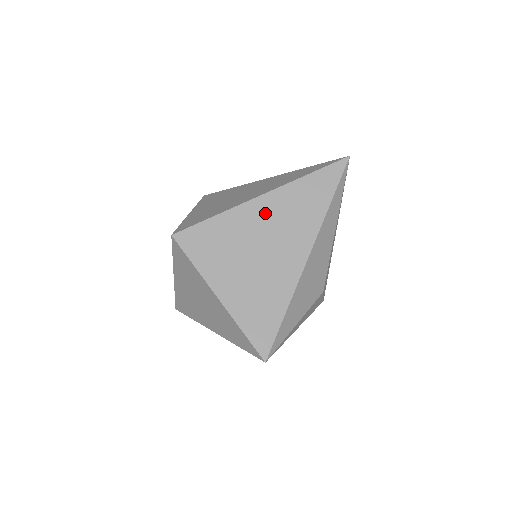
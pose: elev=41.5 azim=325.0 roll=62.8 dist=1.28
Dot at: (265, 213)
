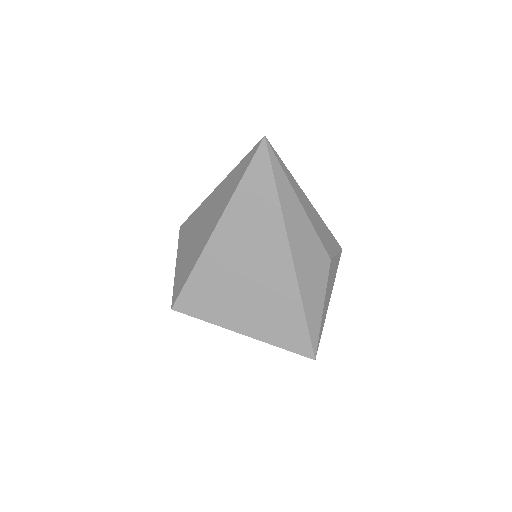
Dot at: (228, 243)
